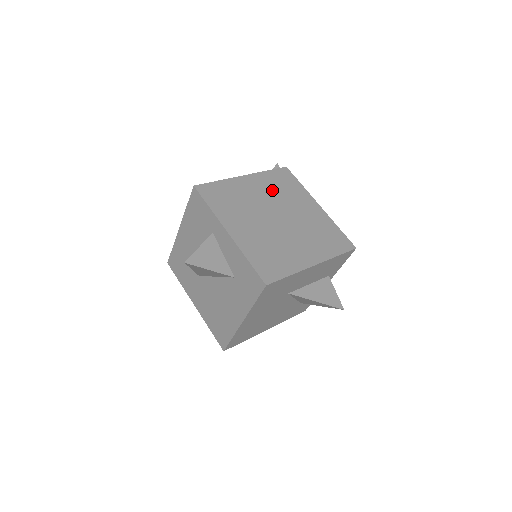
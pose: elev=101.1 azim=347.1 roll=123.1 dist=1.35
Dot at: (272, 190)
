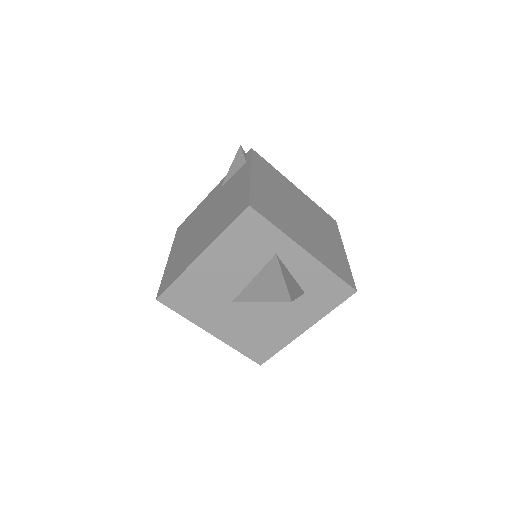
Dot at: (273, 183)
